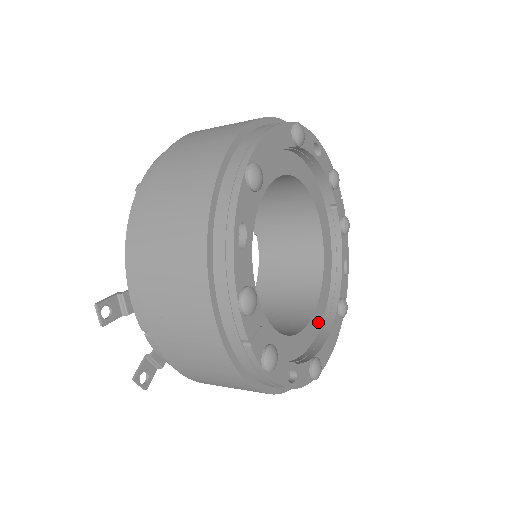
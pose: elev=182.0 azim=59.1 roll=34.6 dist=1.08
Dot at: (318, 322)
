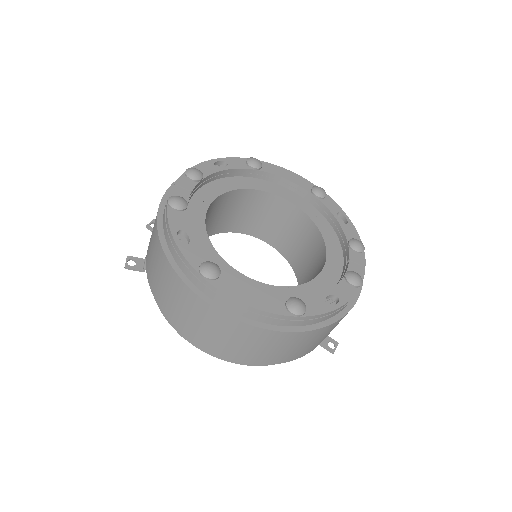
Dot at: occluded
